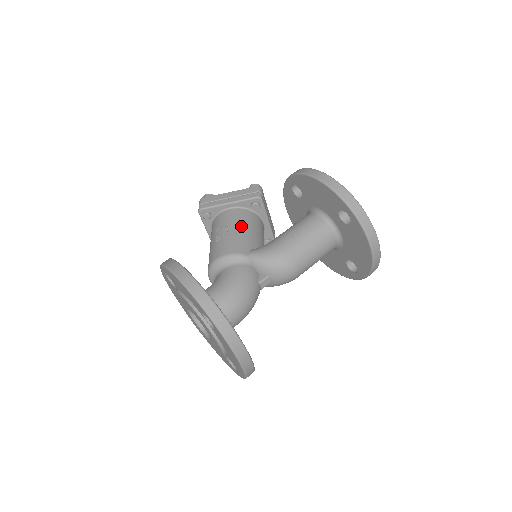
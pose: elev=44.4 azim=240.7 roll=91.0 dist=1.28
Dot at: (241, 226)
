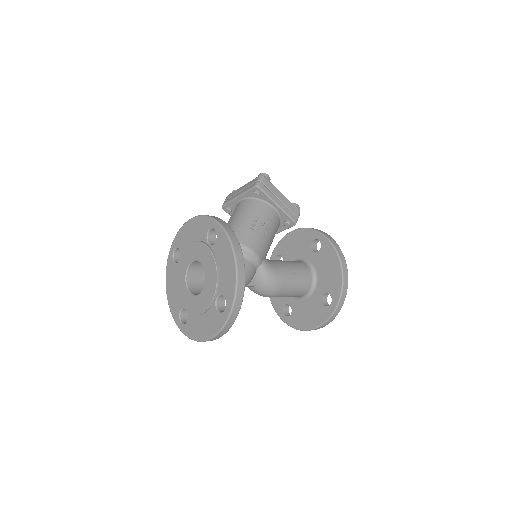
Dot at: (271, 232)
